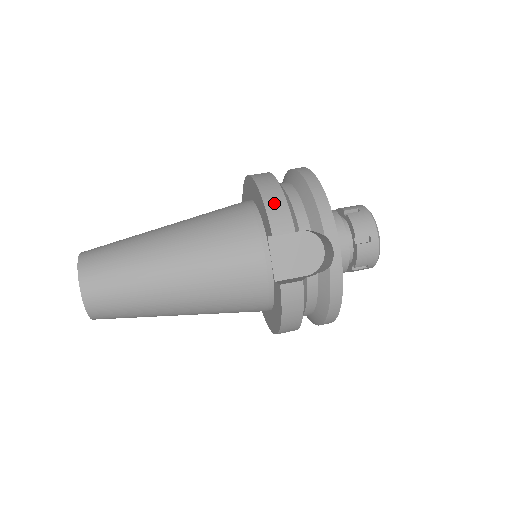
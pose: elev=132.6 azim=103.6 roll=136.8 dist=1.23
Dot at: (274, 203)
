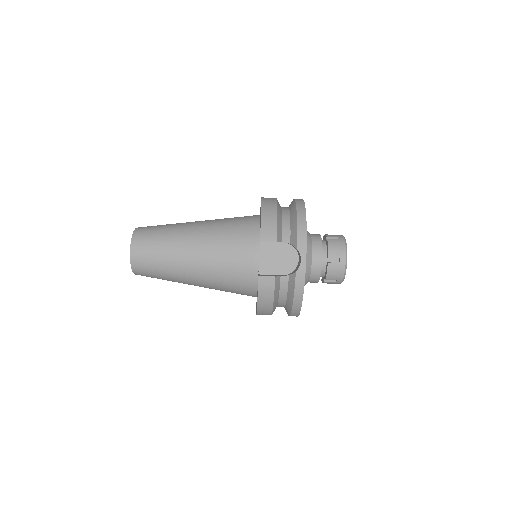
Dot at: (268, 220)
